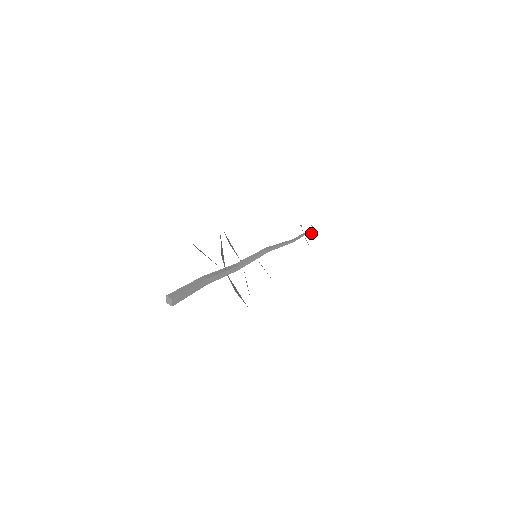
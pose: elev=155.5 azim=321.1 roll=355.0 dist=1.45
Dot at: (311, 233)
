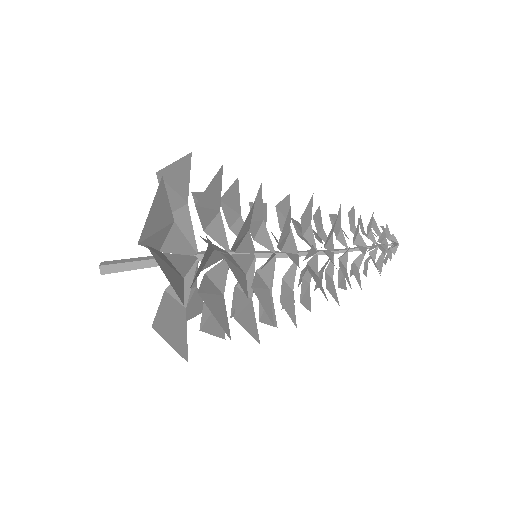
Dot at: occluded
